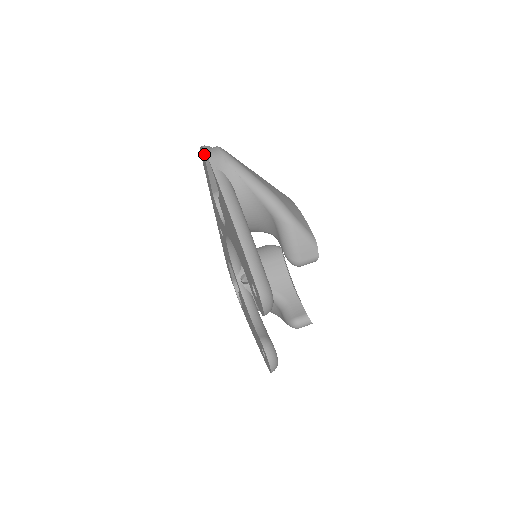
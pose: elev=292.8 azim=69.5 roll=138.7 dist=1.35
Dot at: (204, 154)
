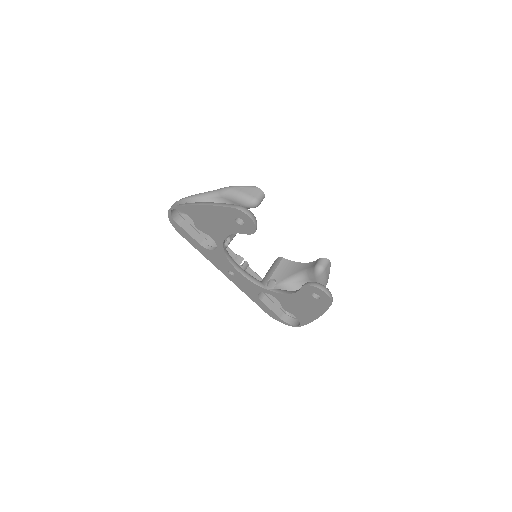
Dot at: (172, 217)
